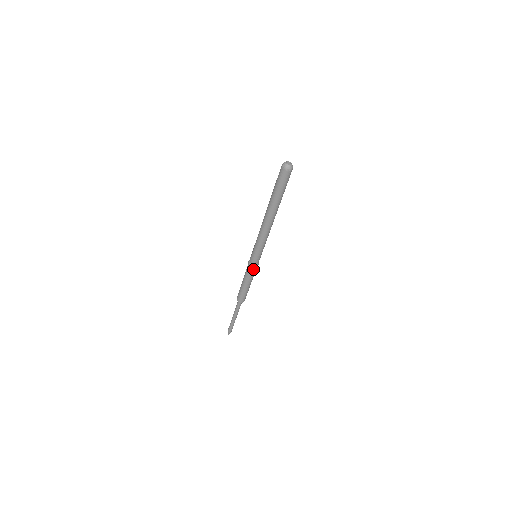
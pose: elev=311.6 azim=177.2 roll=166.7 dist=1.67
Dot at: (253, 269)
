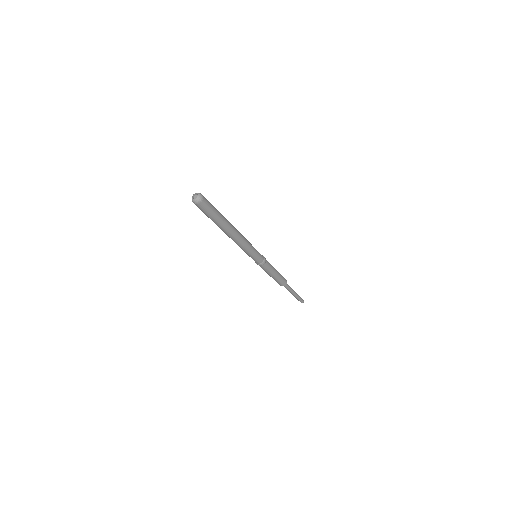
Dot at: (265, 264)
